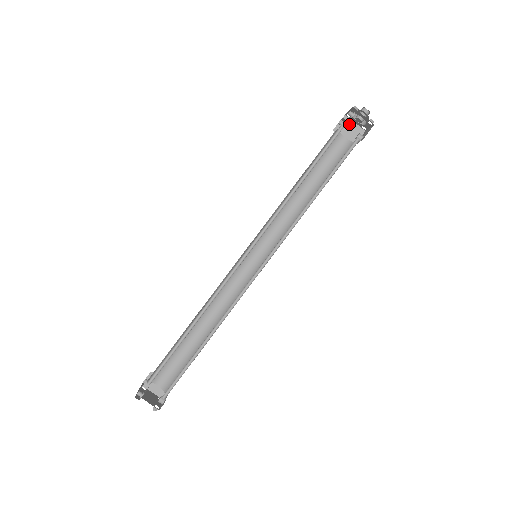
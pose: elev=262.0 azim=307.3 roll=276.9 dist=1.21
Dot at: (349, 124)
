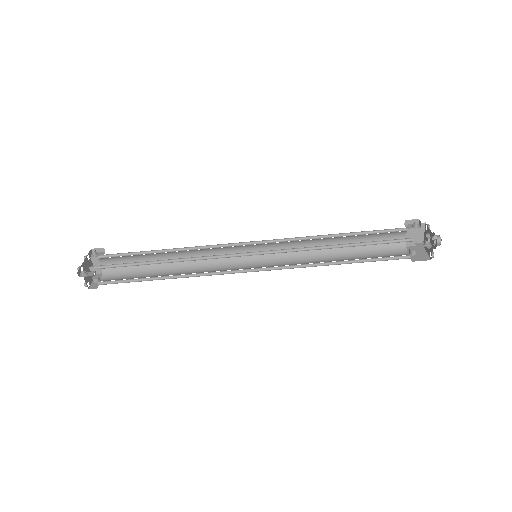
Dot at: (420, 231)
